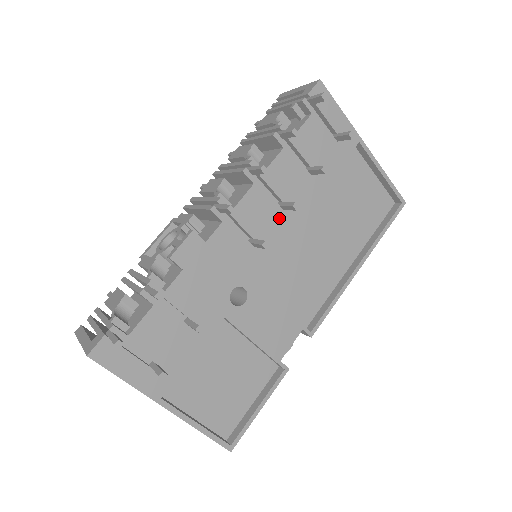
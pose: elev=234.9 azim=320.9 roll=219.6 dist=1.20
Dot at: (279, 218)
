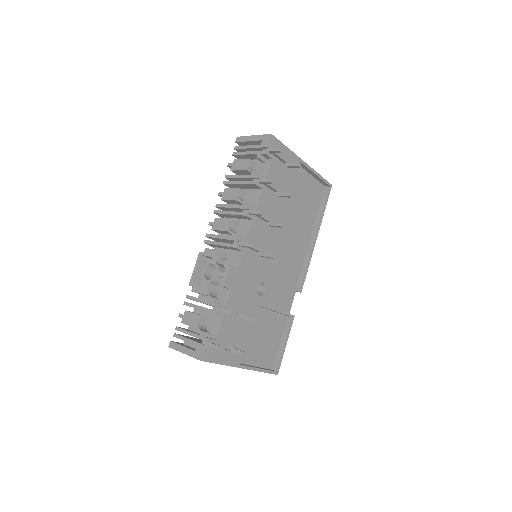
Dot at: (270, 233)
